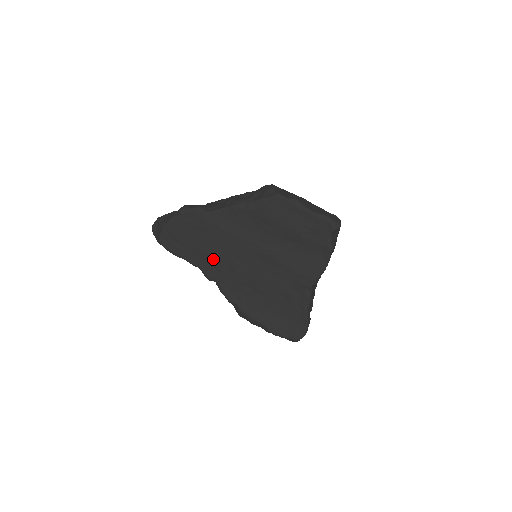
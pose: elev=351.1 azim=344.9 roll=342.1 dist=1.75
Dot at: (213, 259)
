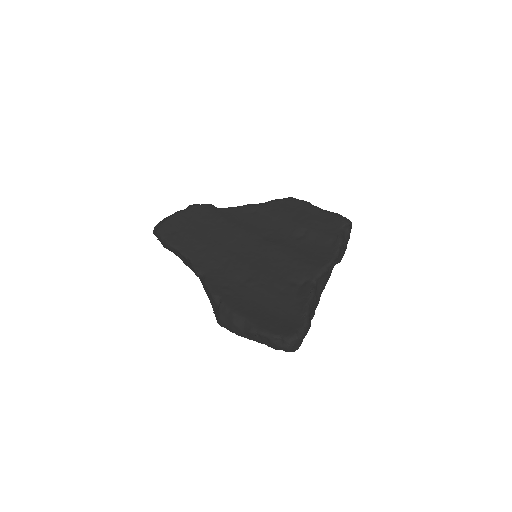
Dot at: (208, 250)
